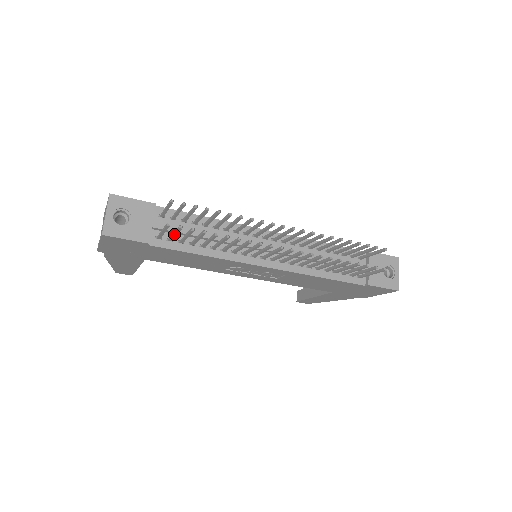
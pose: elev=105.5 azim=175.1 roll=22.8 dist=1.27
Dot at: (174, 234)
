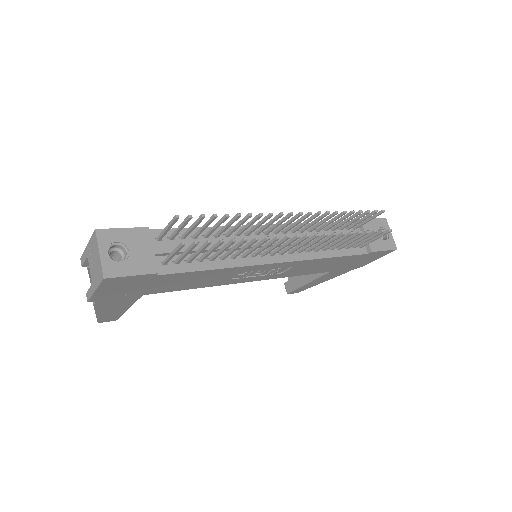
Dot at: (185, 254)
